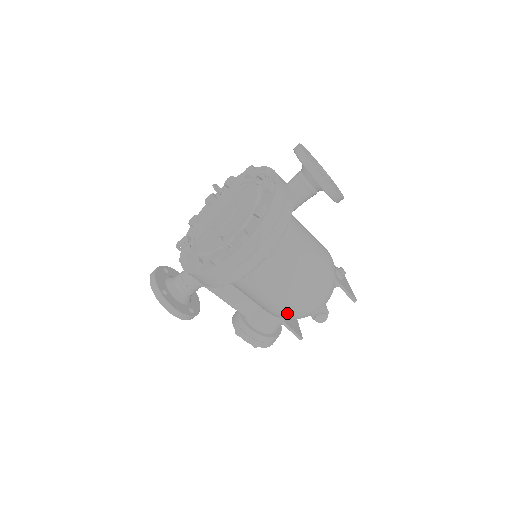
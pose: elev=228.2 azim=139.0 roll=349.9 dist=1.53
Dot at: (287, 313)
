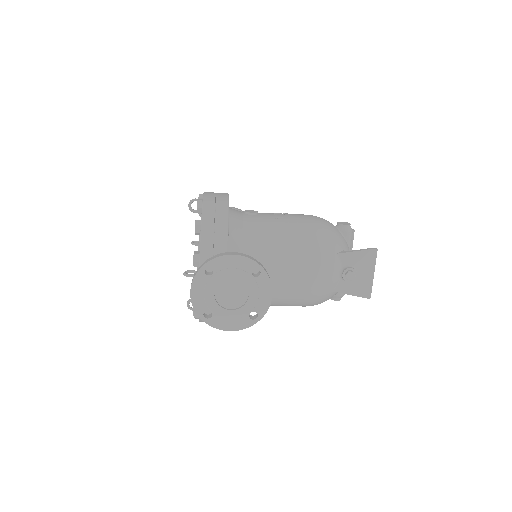
Dot at: occluded
